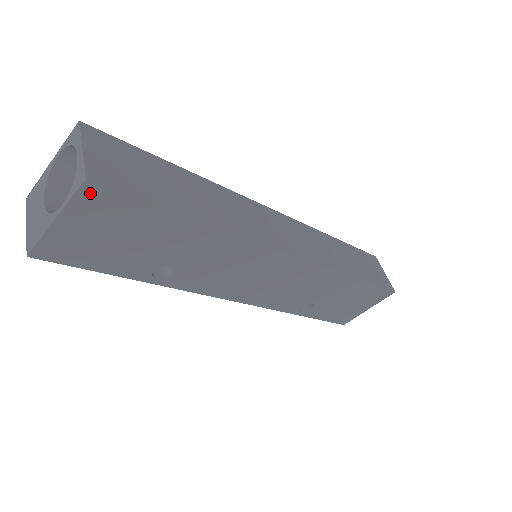
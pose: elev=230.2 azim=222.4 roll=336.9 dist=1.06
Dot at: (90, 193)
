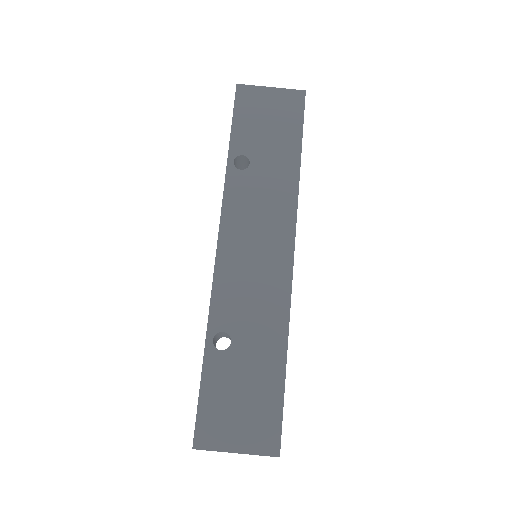
Dot at: (297, 95)
